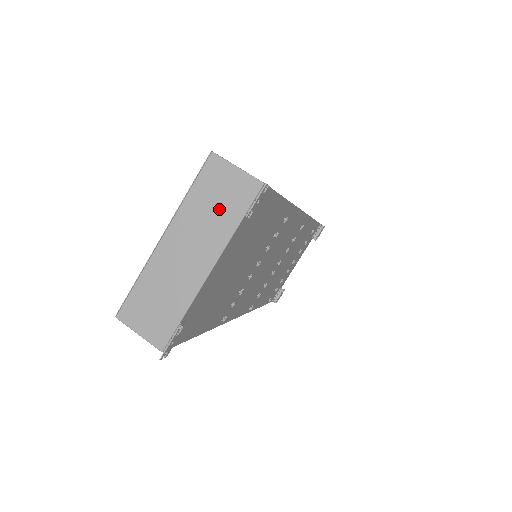
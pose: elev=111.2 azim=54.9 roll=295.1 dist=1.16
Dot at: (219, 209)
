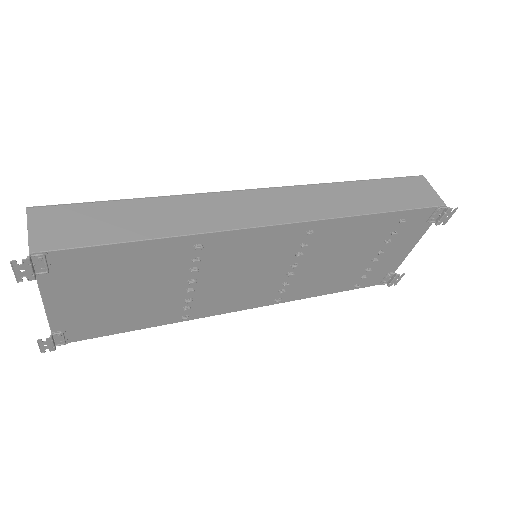
Dot at: occluded
